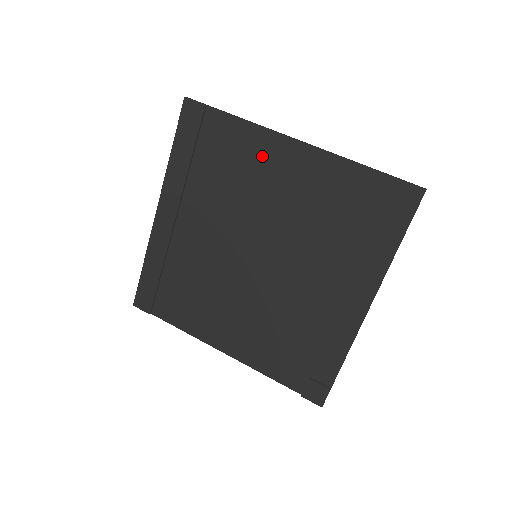
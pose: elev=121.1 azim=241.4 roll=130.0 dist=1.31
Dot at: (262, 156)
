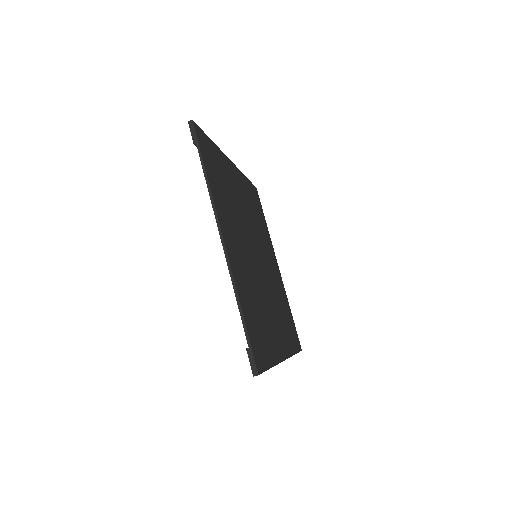
Dot at: occluded
